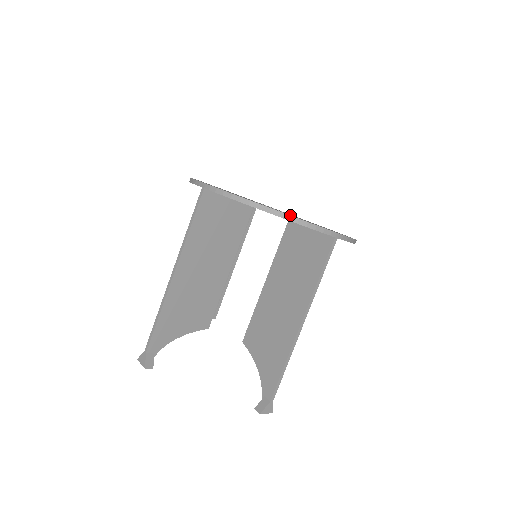
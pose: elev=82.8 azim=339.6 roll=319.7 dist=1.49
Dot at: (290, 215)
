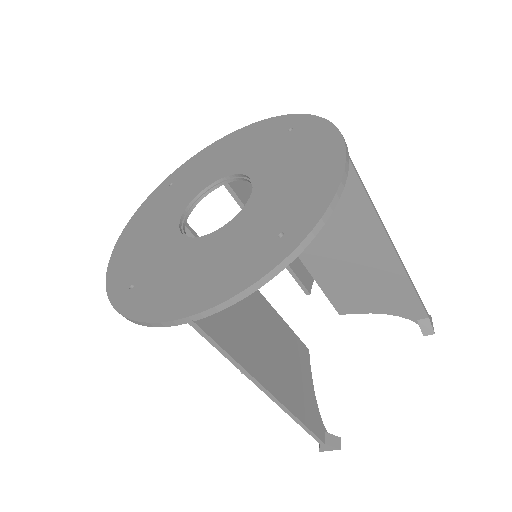
Dot at: (123, 316)
